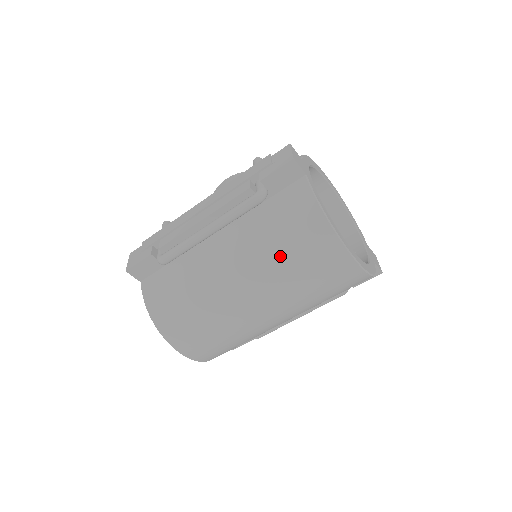
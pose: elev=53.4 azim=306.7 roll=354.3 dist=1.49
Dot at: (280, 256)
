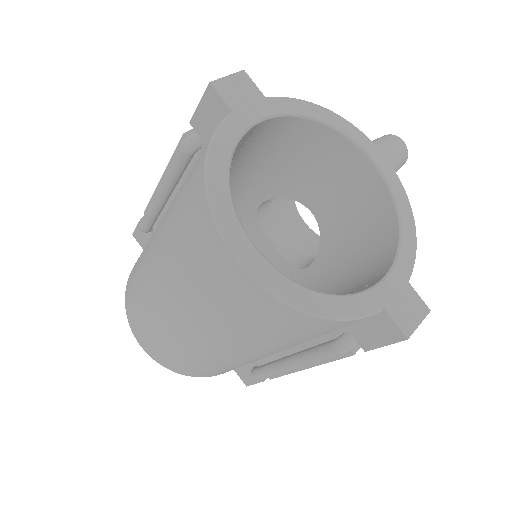
Dot at: (174, 232)
